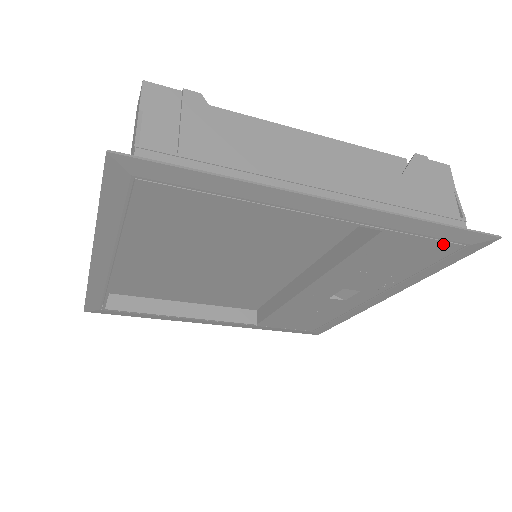
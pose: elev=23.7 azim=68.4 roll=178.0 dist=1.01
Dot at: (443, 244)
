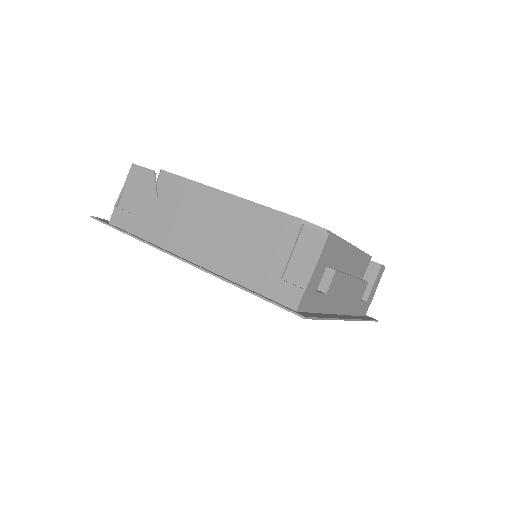
Dot at: occluded
